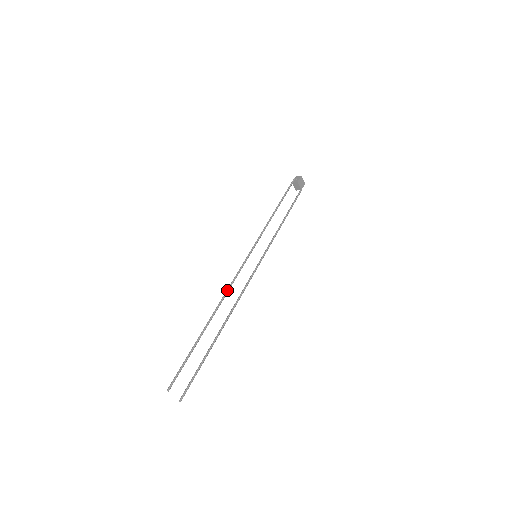
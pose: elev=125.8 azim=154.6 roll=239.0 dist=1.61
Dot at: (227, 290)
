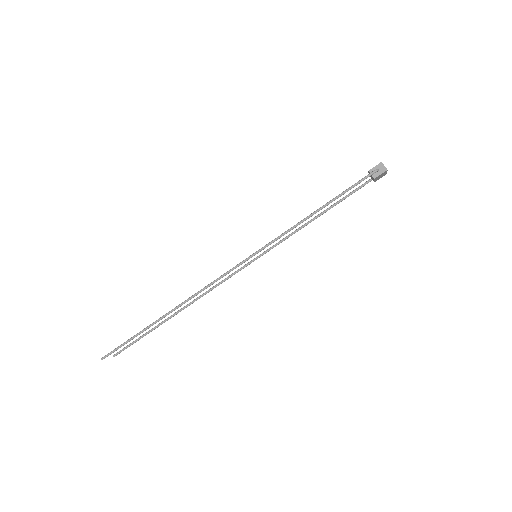
Dot at: (200, 292)
